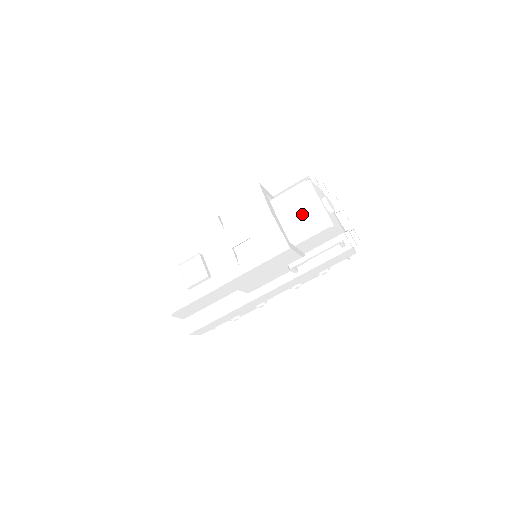
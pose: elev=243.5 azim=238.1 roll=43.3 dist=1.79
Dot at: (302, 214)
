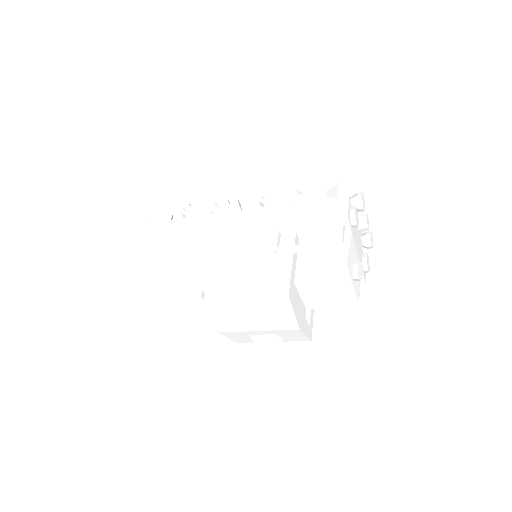
Dot at: (327, 292)
